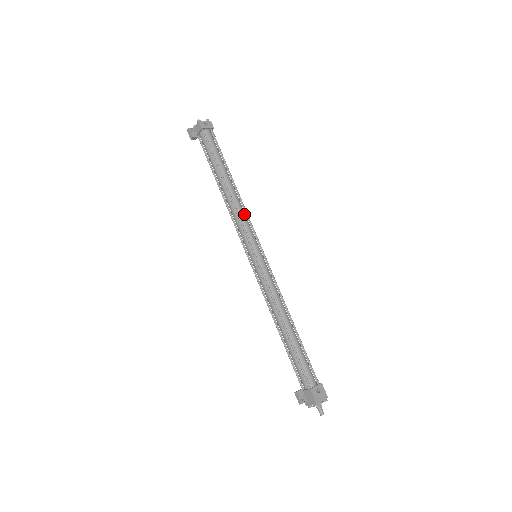
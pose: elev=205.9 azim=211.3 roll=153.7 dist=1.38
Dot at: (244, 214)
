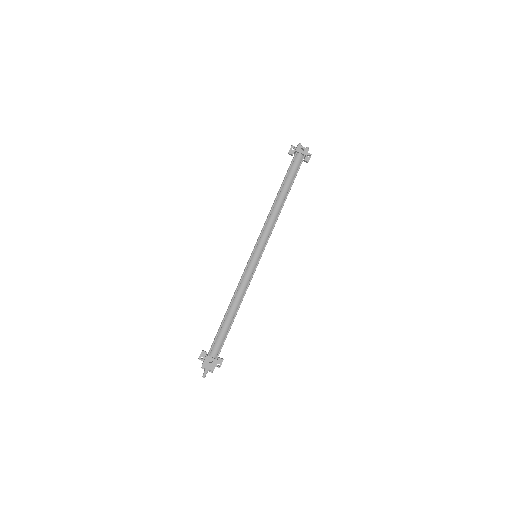
Dot at: (271, 225)
